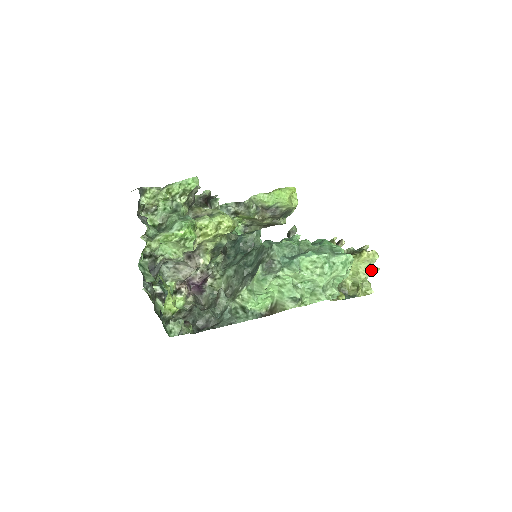
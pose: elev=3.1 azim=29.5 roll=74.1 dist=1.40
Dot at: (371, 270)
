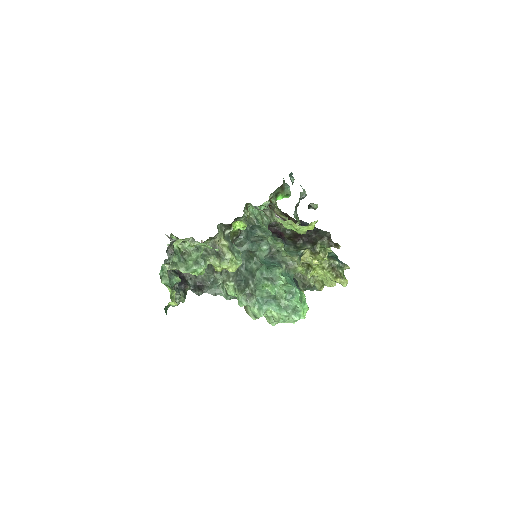
Dot at: occluded
